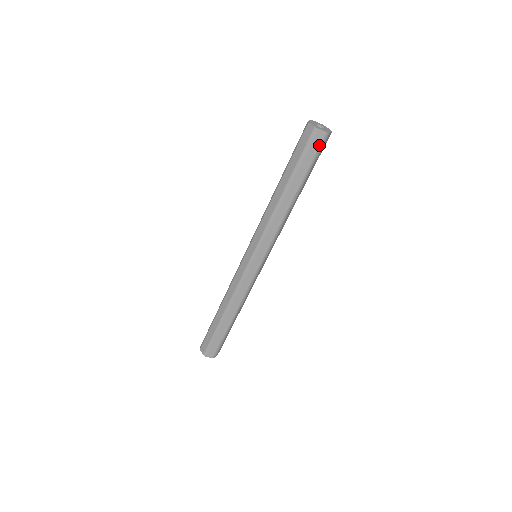
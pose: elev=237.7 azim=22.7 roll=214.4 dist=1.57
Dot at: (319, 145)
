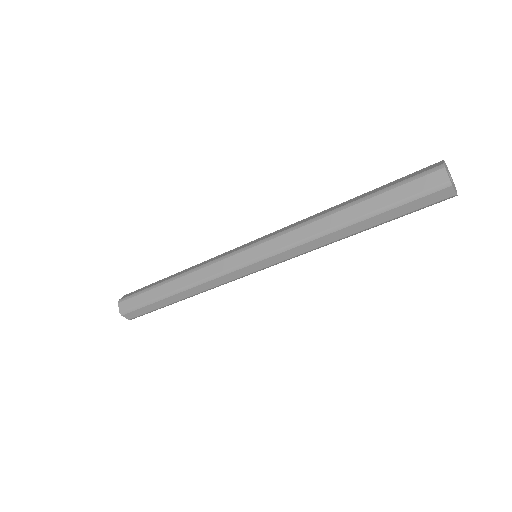
Dot at: occluded
